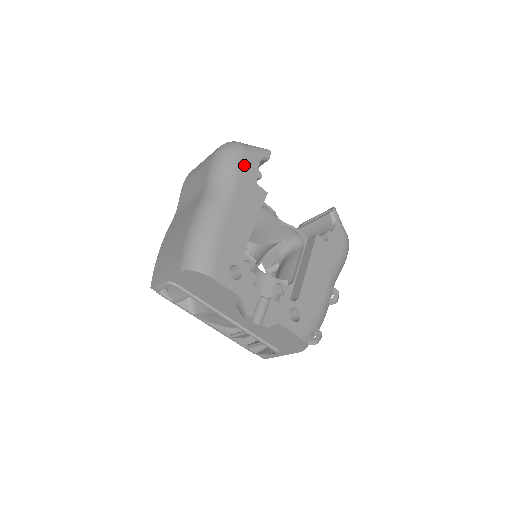
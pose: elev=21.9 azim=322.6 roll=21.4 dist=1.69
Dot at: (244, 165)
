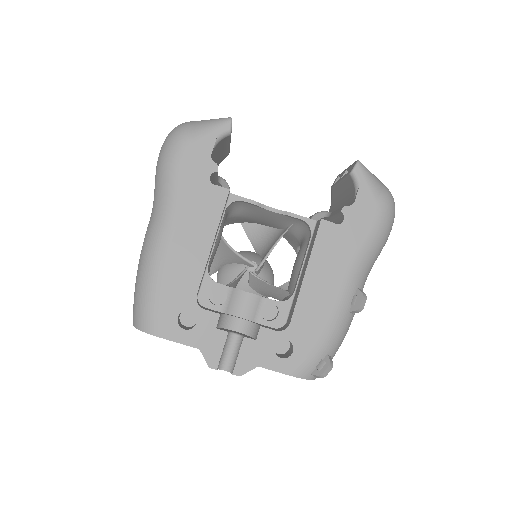
Dot at: (188, 164)
